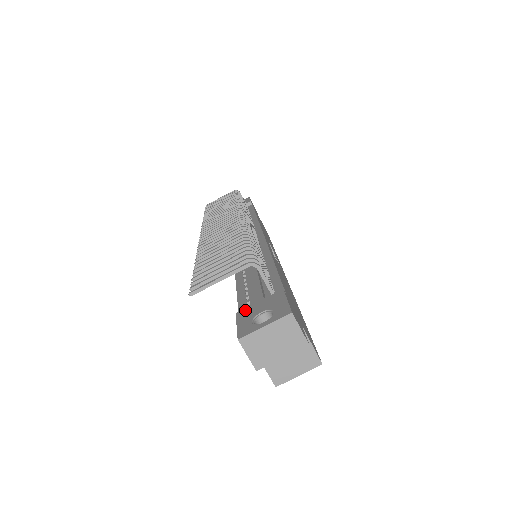
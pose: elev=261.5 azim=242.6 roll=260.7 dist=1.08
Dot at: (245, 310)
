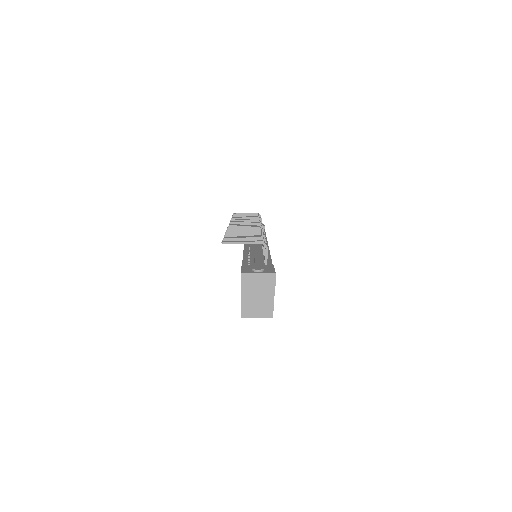
Dot at: (248, 265)
